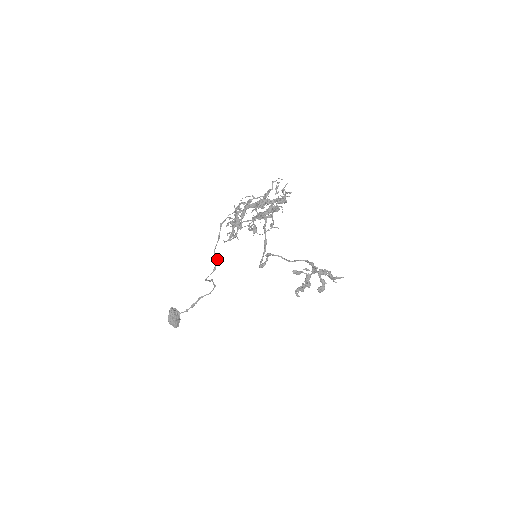
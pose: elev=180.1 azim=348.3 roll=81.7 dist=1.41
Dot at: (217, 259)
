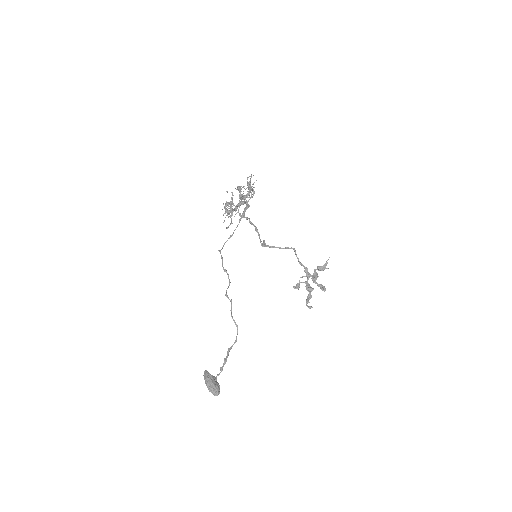
Dot at: (228, 274)
